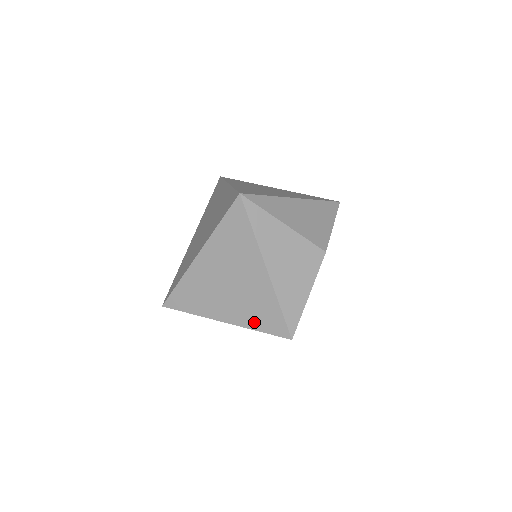
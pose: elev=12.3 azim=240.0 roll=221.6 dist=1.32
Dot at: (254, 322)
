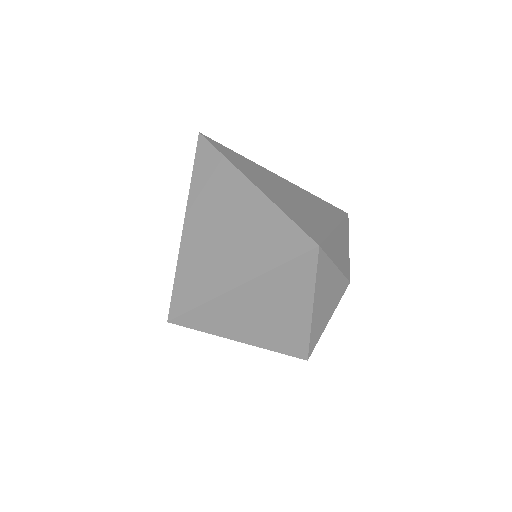
Dot at: (276, 346)
